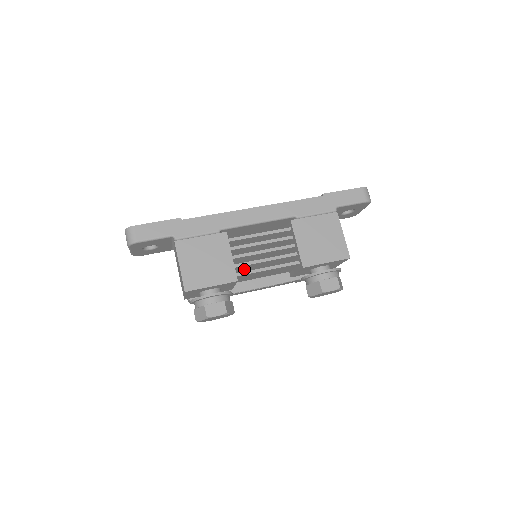
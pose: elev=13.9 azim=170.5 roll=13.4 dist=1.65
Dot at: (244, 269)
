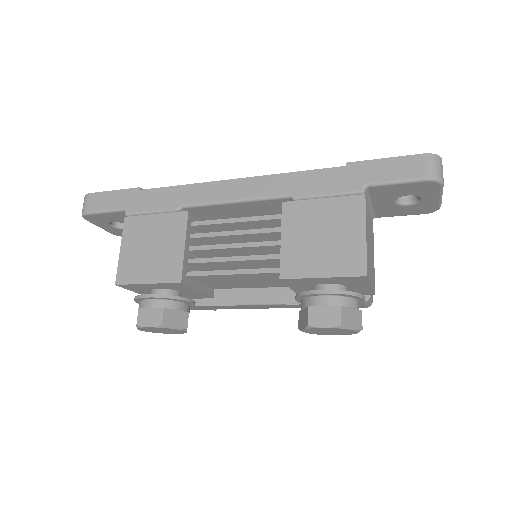
Dot at: occluded
